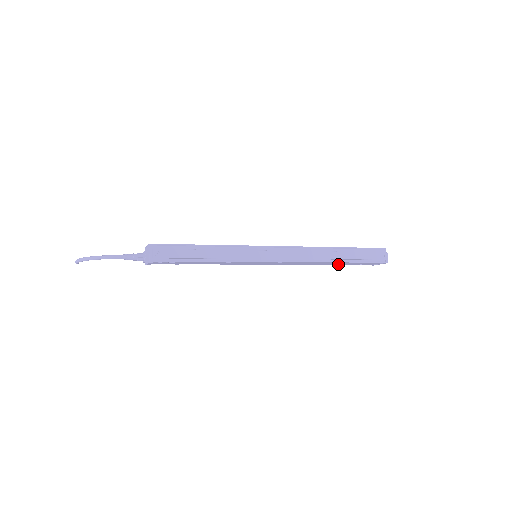
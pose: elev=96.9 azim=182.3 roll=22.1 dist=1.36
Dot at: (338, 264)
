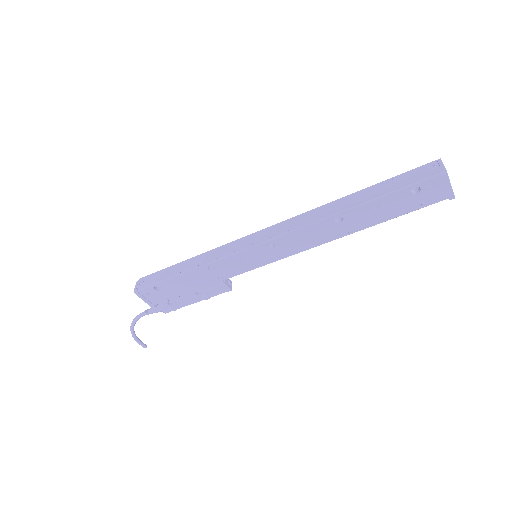
Dot at: (380, 221)
